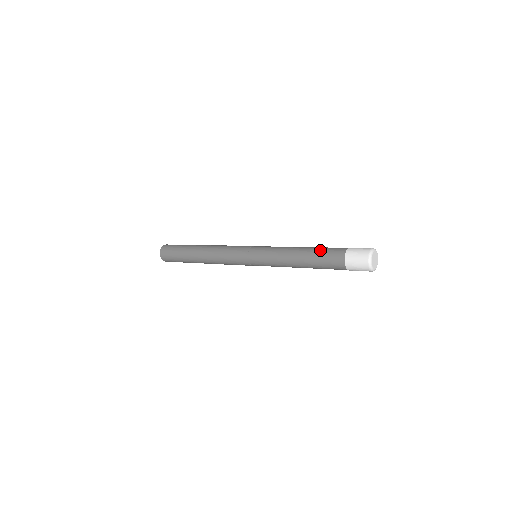
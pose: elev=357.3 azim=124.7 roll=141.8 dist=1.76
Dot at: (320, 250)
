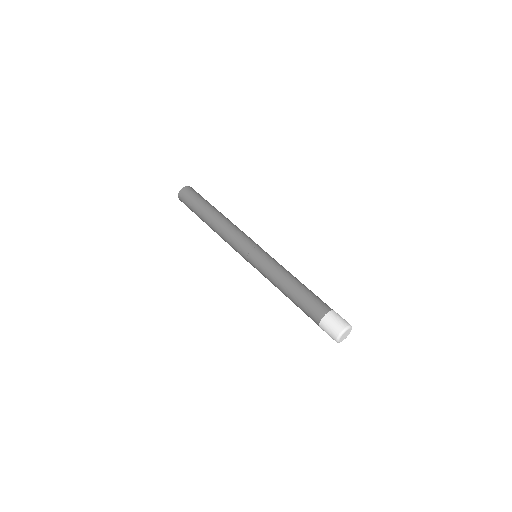
Dot at: (301, 304)
